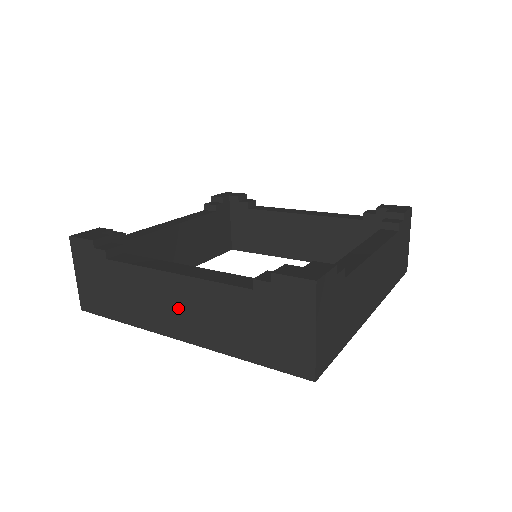
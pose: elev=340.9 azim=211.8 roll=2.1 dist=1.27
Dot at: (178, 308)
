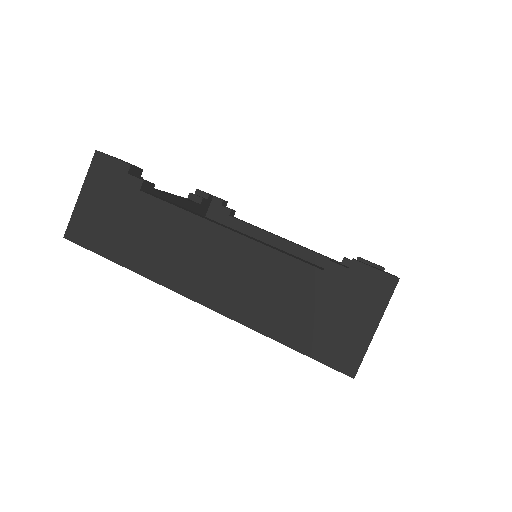
Dot at: (216, 267)
